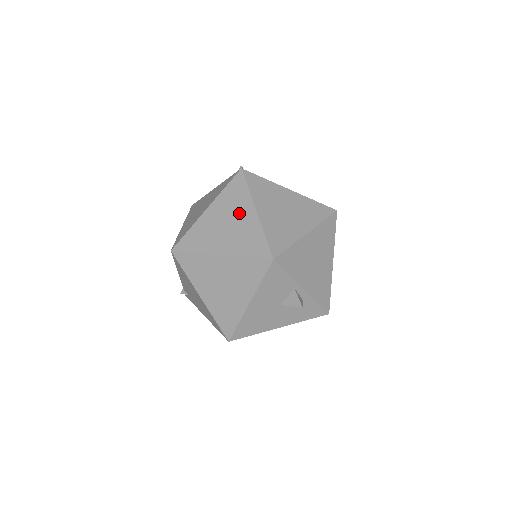
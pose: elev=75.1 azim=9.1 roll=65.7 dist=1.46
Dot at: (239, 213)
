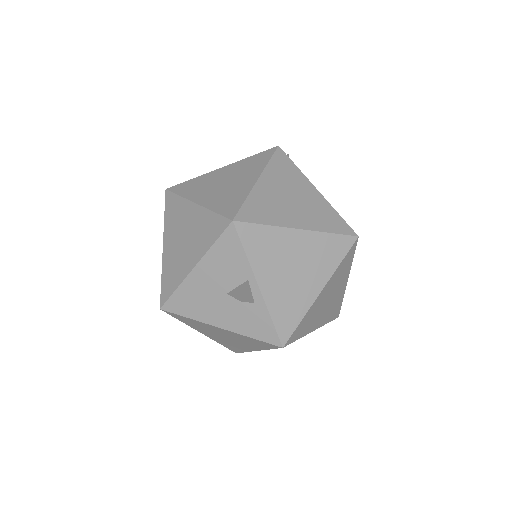
Dot at: (242, 177)
